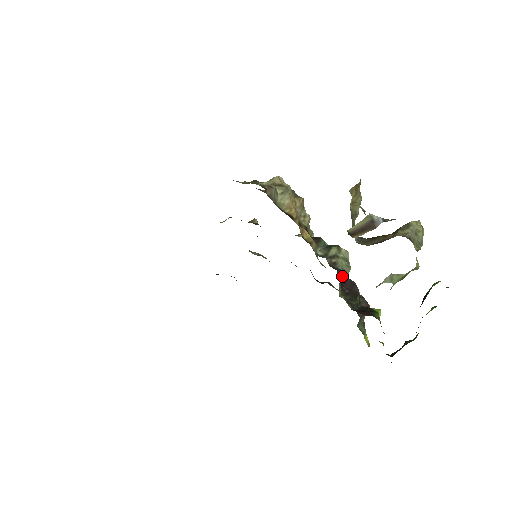
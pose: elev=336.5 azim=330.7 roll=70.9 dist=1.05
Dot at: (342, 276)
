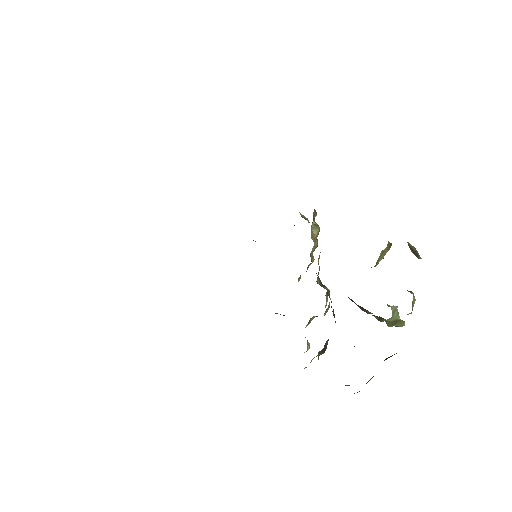
Dot at: occluded
